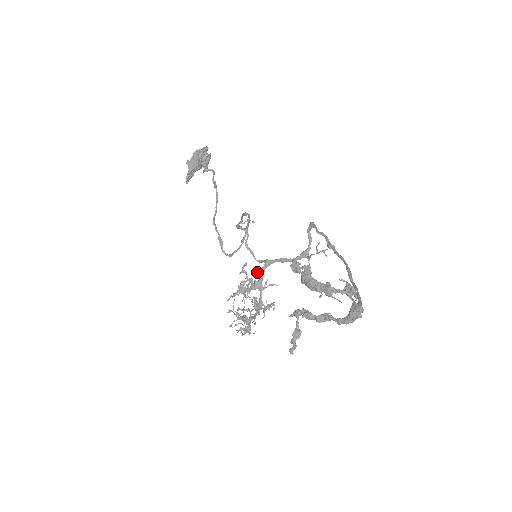
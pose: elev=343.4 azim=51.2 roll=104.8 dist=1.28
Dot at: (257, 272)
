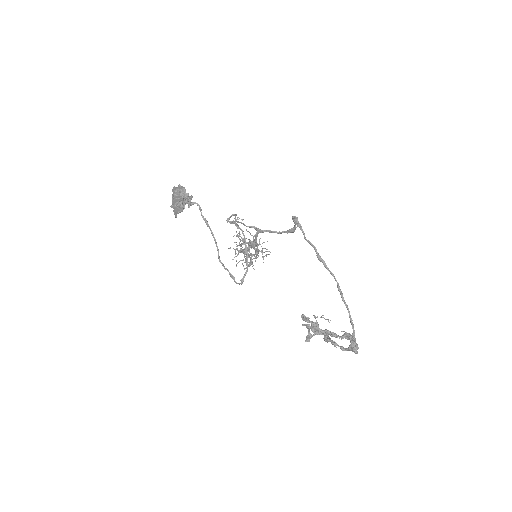
Dot at: (250, 234)
